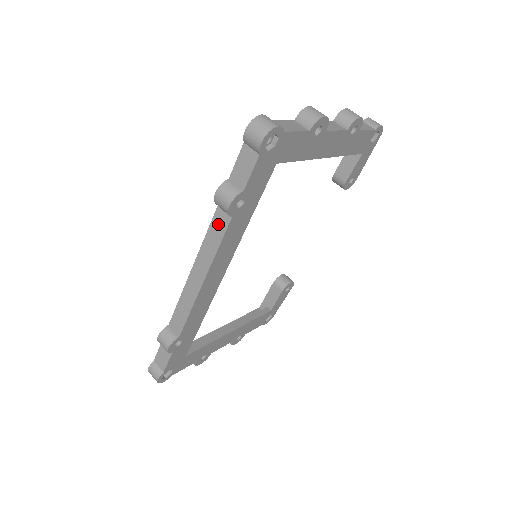
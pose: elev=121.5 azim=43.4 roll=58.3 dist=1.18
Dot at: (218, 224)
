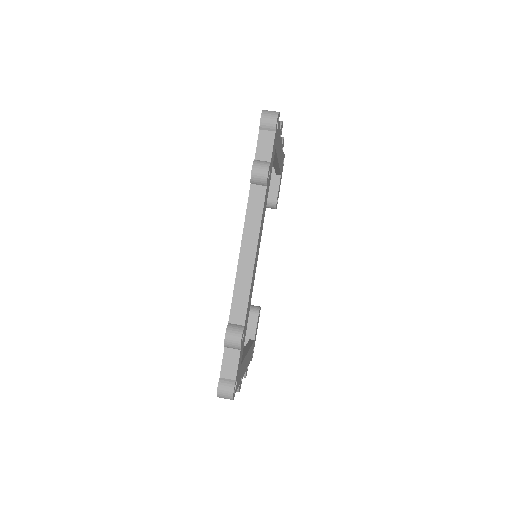
Dot at: (255, 198)
